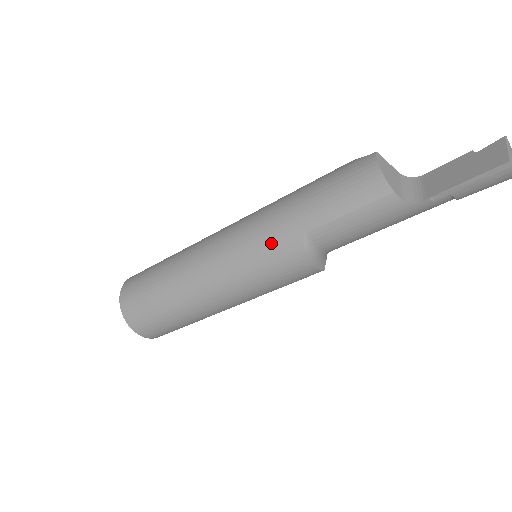
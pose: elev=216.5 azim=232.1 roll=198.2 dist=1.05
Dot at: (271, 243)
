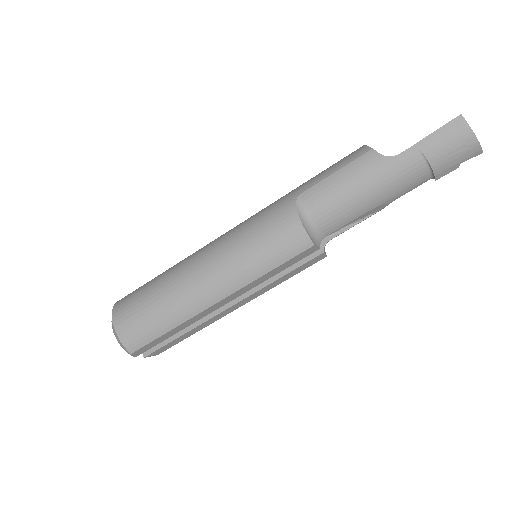
Dot at: (269, 210)
